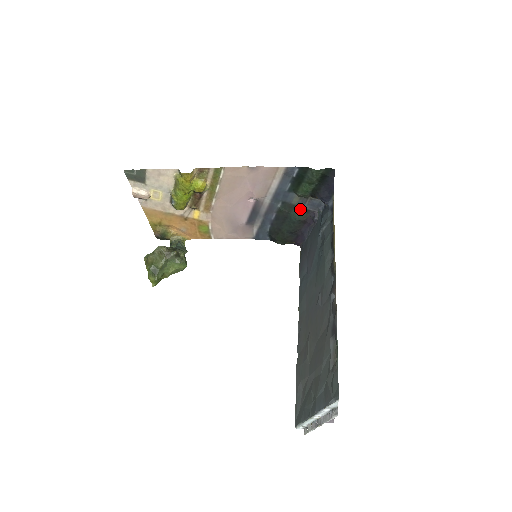
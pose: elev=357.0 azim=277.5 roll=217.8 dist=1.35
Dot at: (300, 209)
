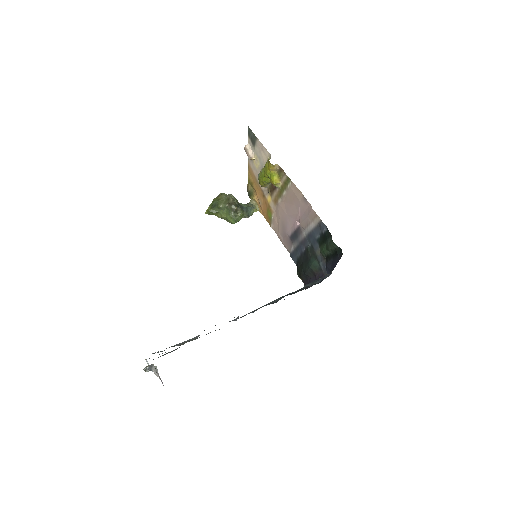
Dot at: (318, 262)
